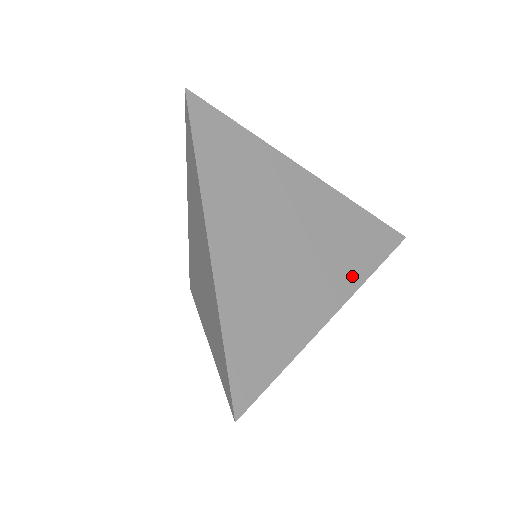
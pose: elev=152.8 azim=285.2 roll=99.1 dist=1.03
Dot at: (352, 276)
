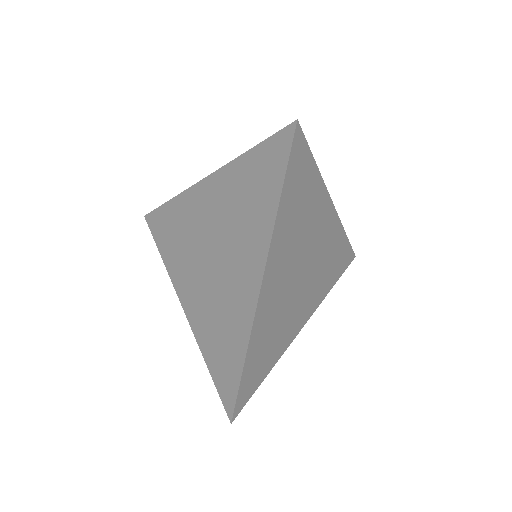
Dot at: (321, 295)
